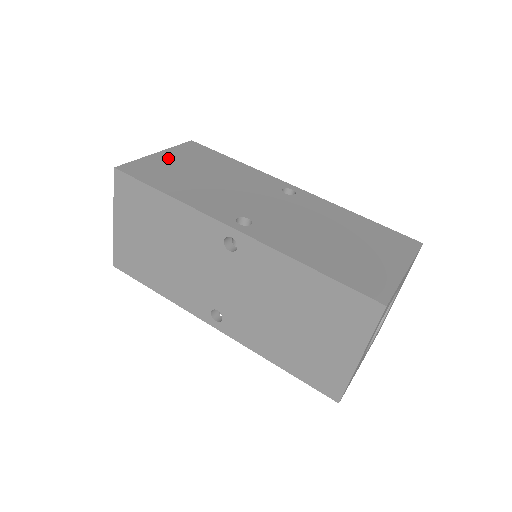
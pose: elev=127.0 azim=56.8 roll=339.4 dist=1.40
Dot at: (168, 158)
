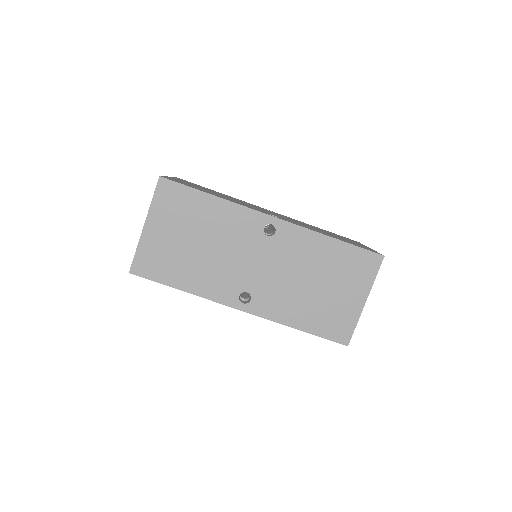
Dot at: (157, 230)
